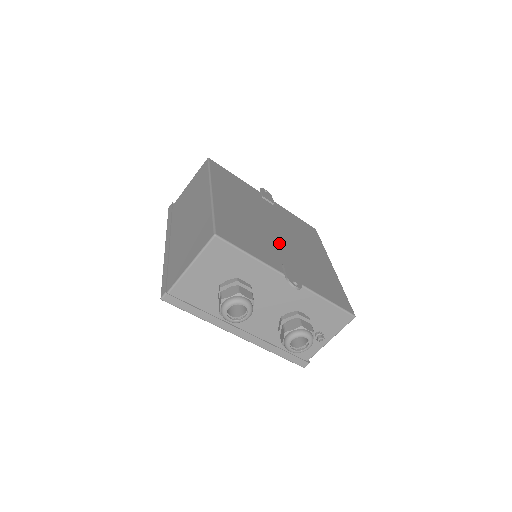
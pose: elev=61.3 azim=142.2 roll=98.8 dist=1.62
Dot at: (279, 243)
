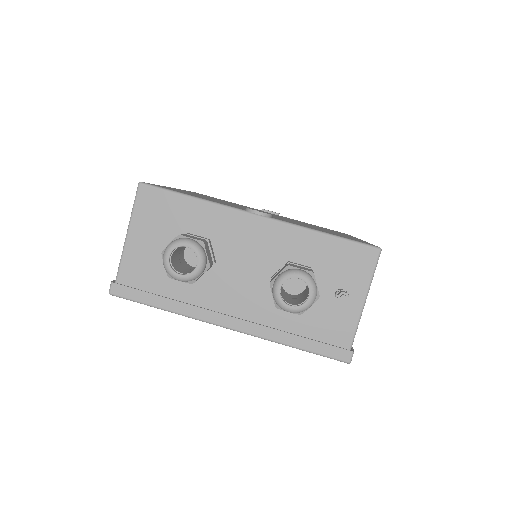
Dot at: occluded
